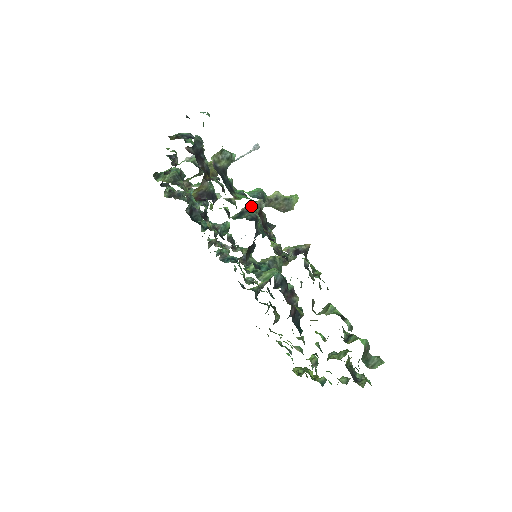
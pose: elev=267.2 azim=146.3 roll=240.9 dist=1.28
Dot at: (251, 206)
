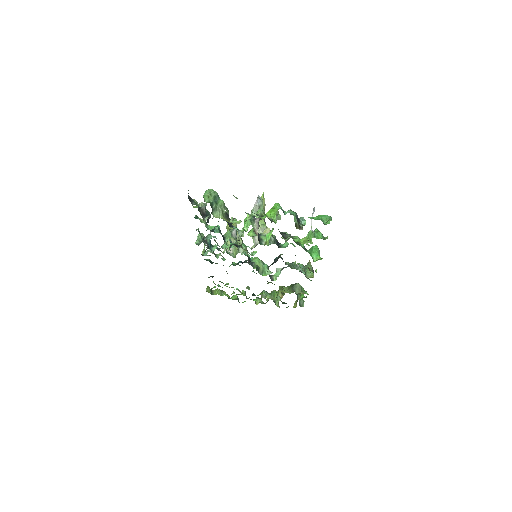
Dot at: (293, 245)
